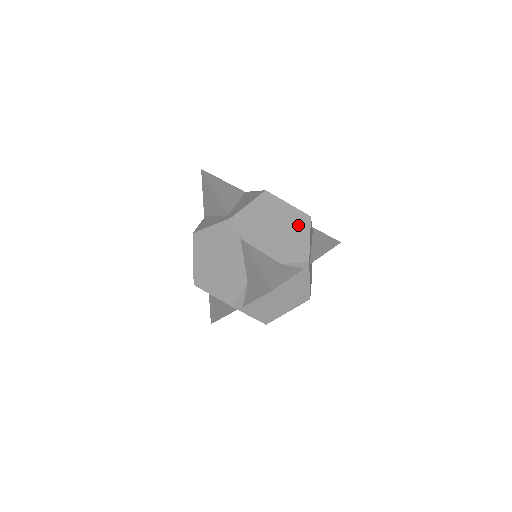
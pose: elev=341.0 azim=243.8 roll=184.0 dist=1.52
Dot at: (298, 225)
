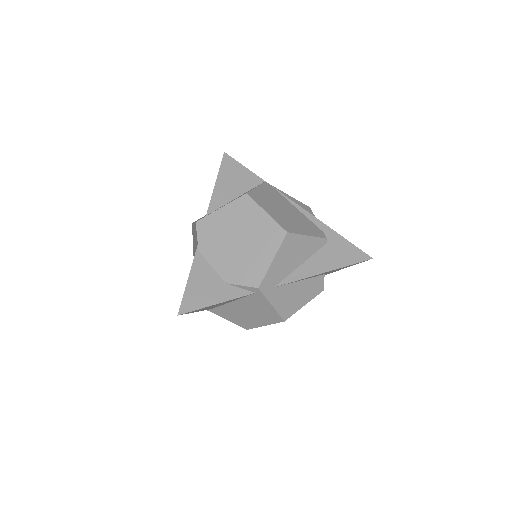
Dot at: (266, 241)
